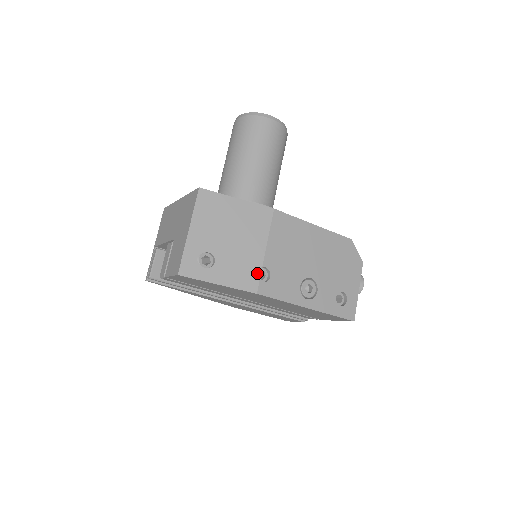
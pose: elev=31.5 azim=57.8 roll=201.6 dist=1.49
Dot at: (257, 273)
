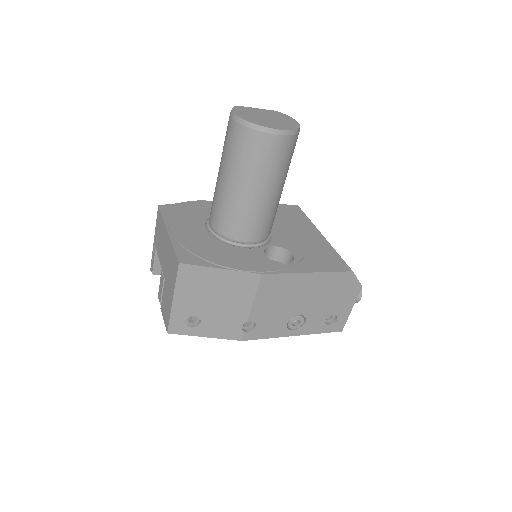
Dot at: occluded
